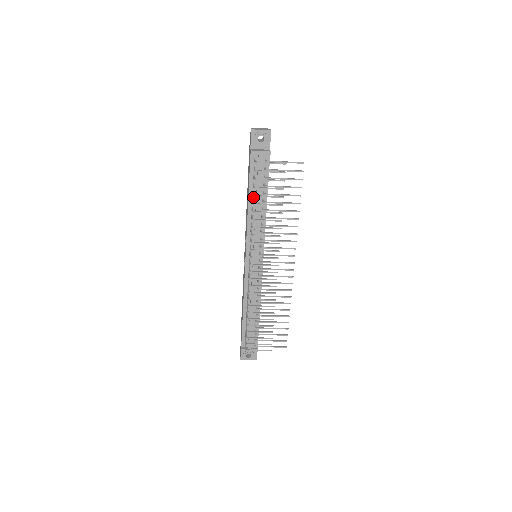
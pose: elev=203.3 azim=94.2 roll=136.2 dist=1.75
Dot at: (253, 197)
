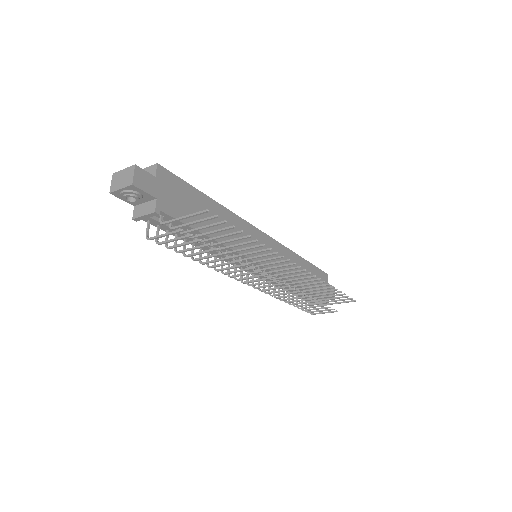
Dot at: occluded
